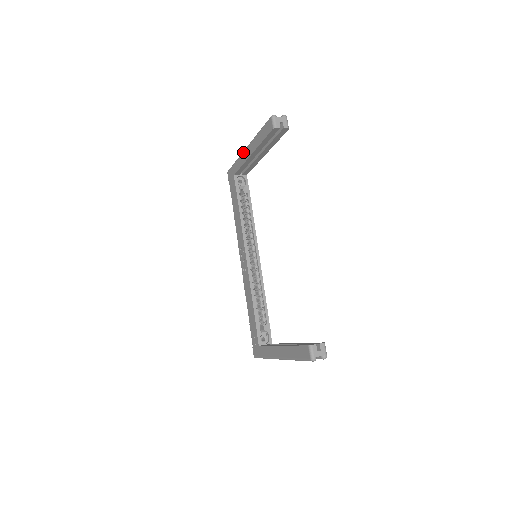
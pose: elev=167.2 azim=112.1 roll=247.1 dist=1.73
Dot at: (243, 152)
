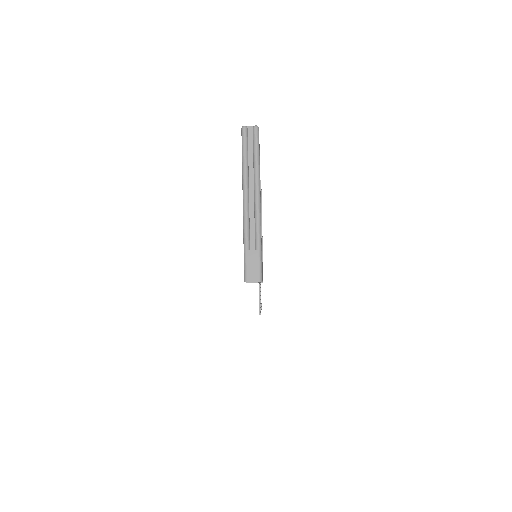
Dot at: occluded
